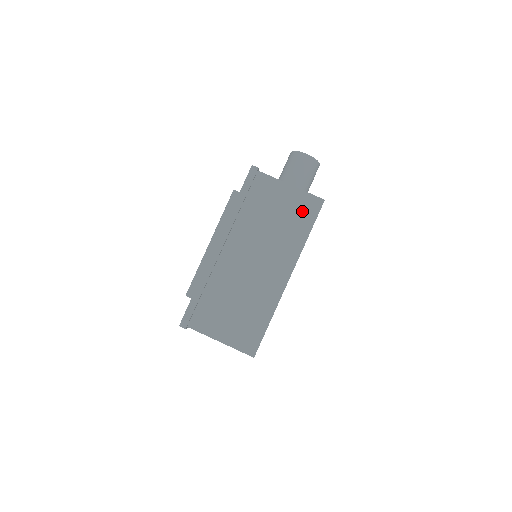
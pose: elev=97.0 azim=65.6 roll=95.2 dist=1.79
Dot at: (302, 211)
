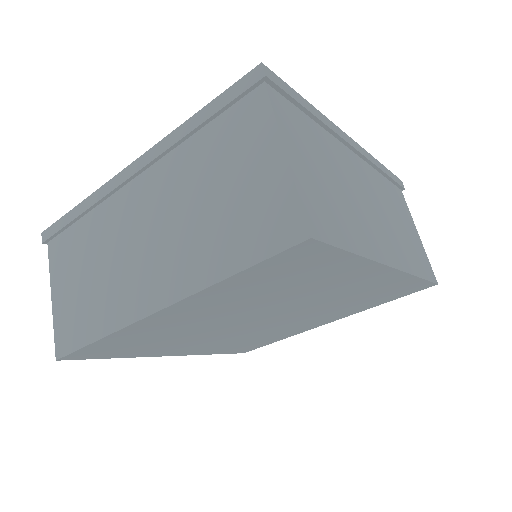
Dot at: (421, 258)
